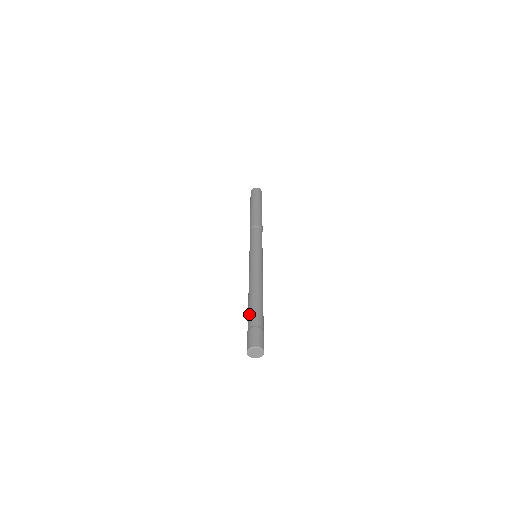
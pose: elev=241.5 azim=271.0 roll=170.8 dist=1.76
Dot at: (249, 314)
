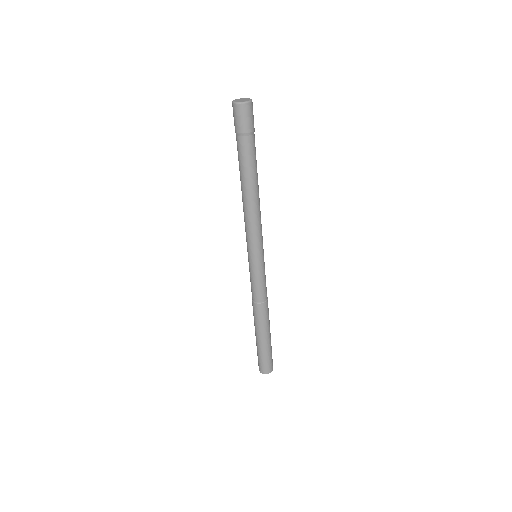
Dot at: occluded
